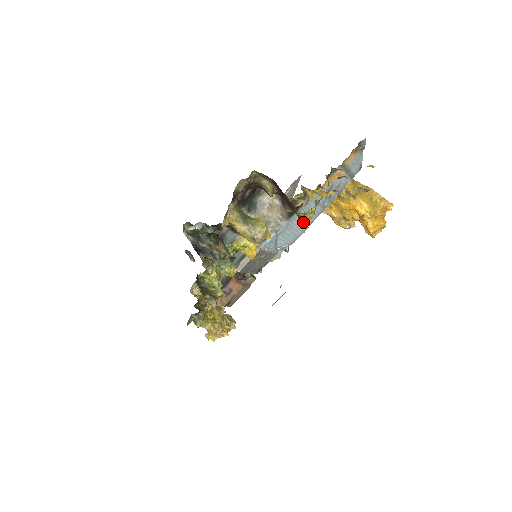
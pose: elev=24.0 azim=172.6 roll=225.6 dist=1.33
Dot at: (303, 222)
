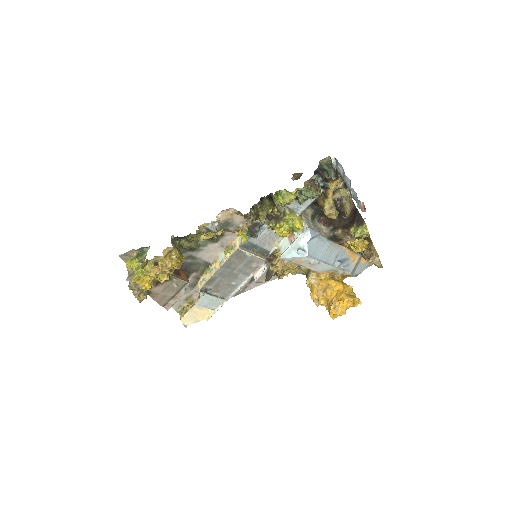
Dot at: (324, 253)
